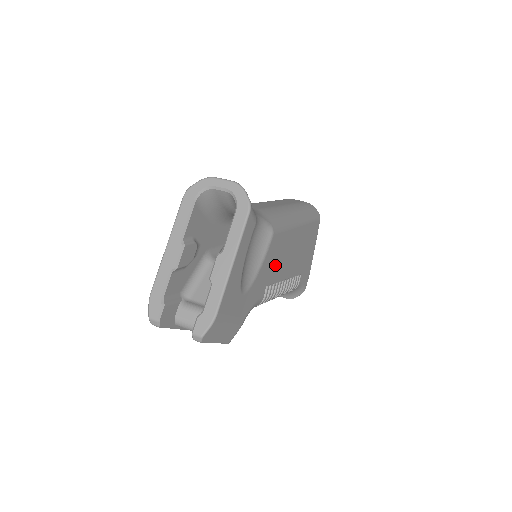
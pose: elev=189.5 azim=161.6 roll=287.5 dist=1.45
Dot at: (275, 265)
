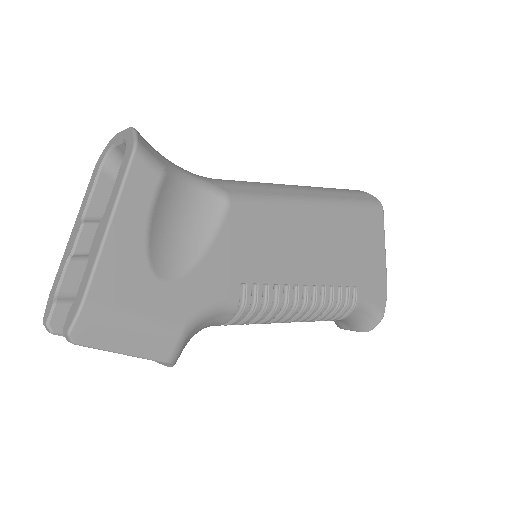
Dot at: (258, 254)
